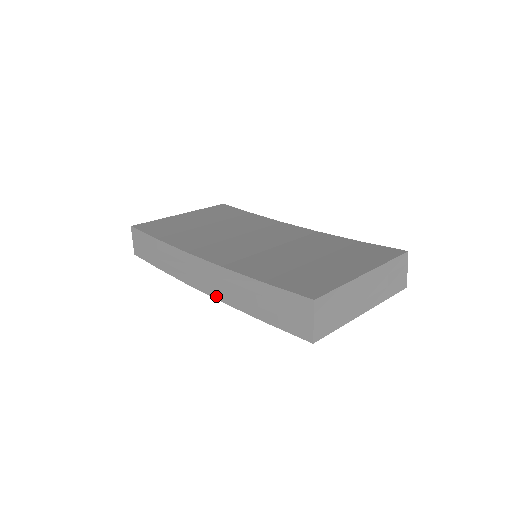
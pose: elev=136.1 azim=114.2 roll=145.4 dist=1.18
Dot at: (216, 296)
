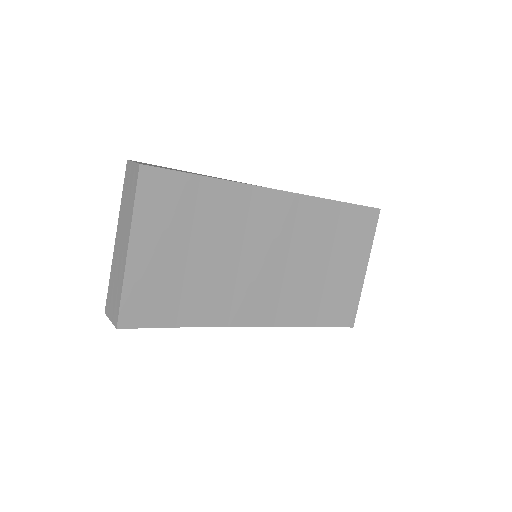
Dot at: occluded
